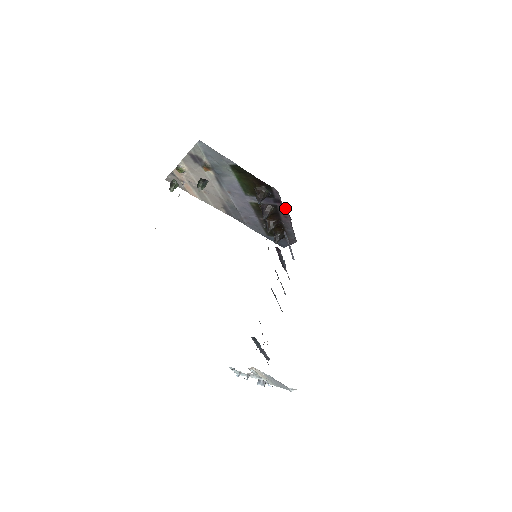
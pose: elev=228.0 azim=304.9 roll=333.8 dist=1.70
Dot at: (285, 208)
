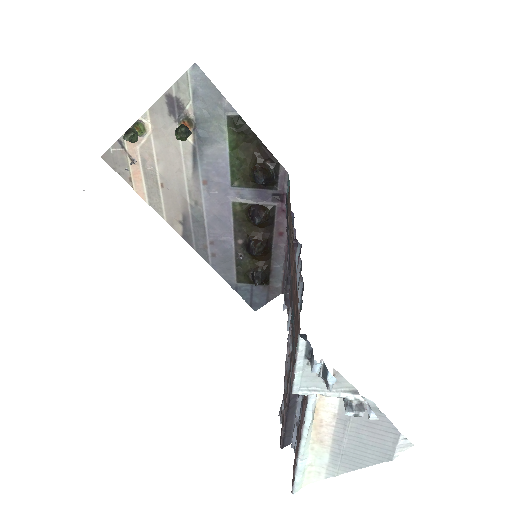
Dot at: occluded
